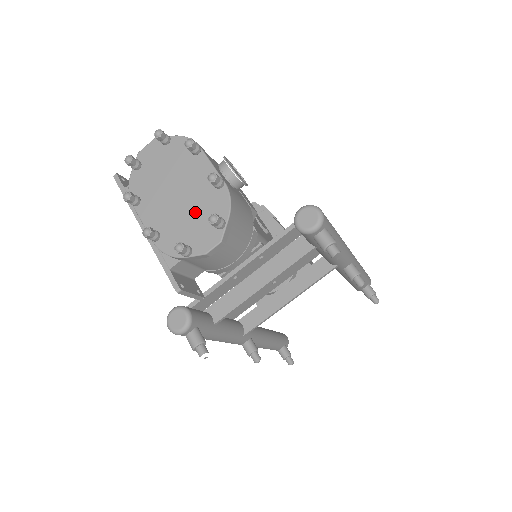
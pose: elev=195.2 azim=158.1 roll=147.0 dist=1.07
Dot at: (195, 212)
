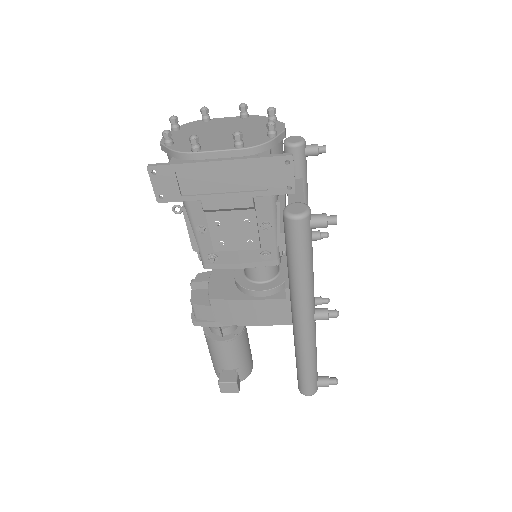
Dot at: (249, 128)
